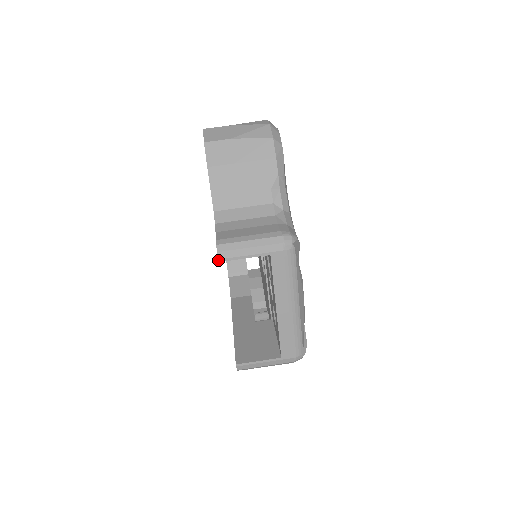
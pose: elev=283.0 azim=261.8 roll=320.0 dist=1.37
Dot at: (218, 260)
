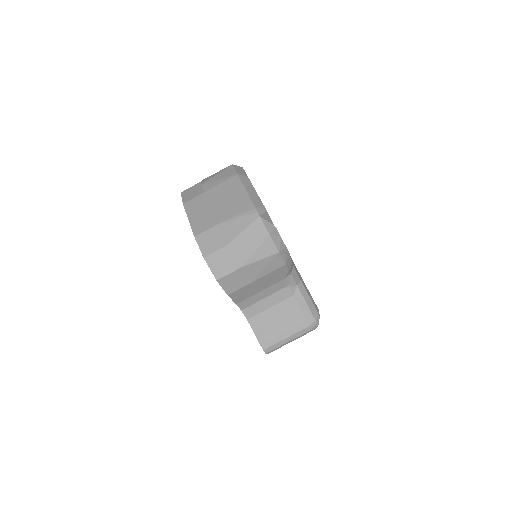
Dot at: occluded
